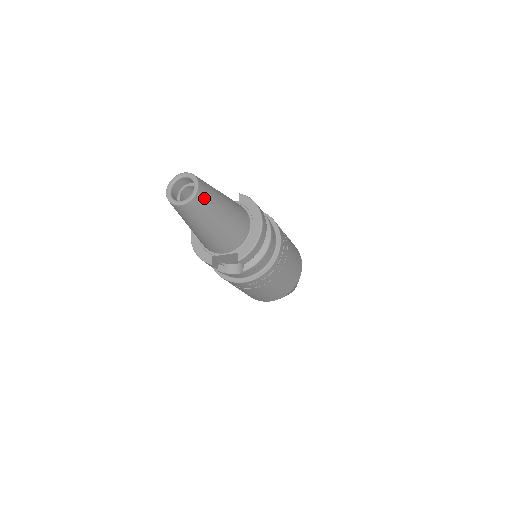
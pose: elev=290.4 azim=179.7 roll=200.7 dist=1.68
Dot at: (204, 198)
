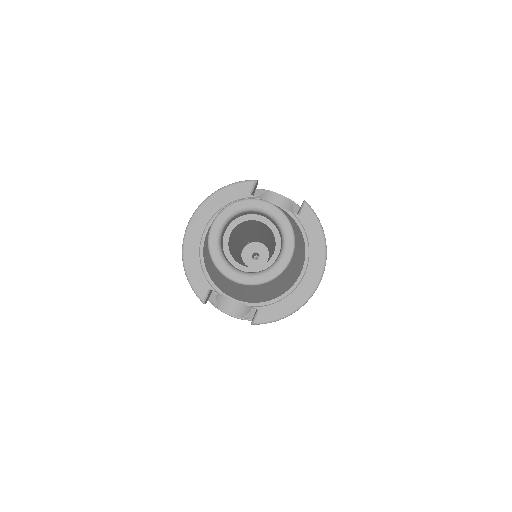
Dot at: (283, 275)
